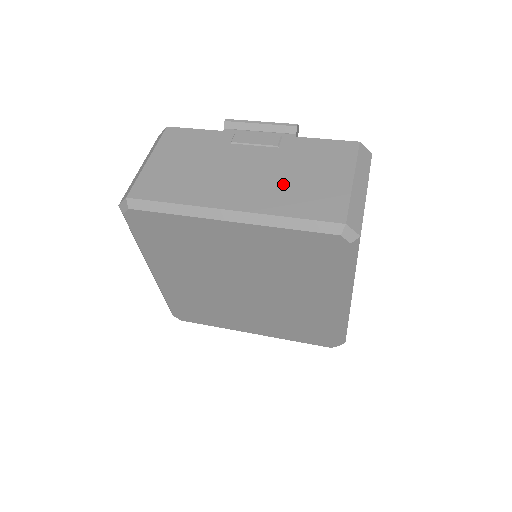
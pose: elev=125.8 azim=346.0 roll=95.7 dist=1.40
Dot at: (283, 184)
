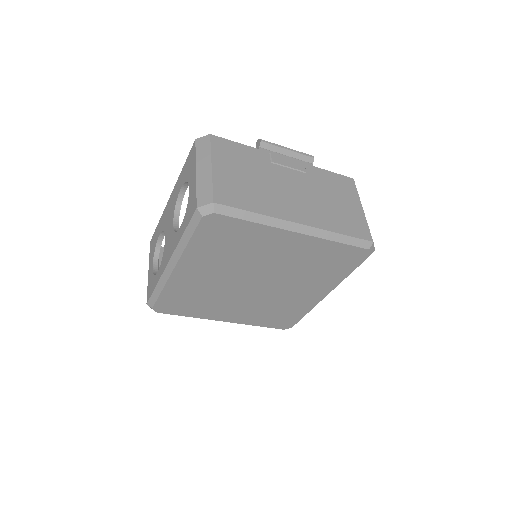
Dot at: (324, 206)
